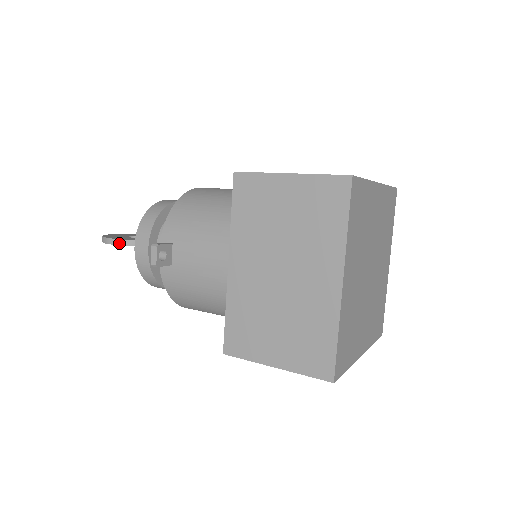
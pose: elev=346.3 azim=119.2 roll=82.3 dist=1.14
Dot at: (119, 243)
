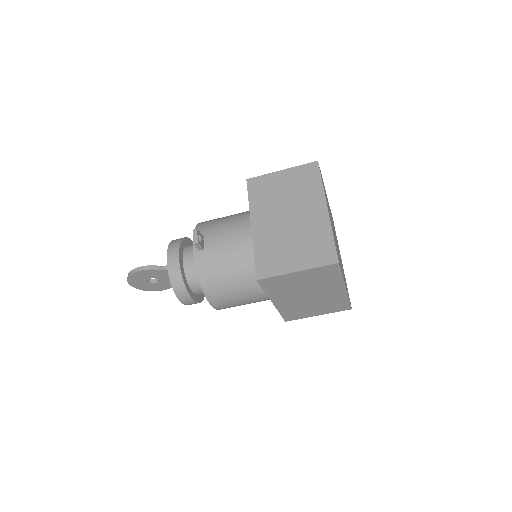
Dot at: (148, 268)
